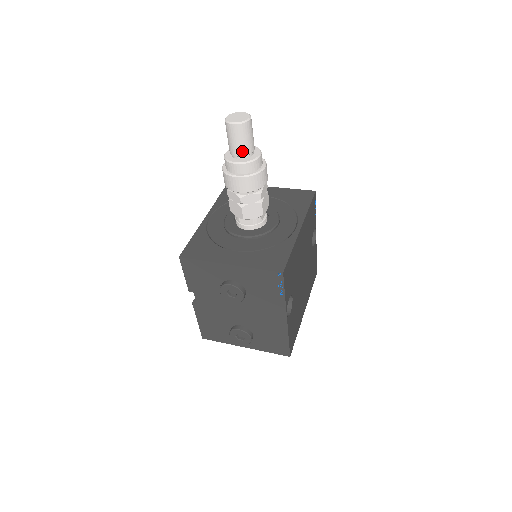
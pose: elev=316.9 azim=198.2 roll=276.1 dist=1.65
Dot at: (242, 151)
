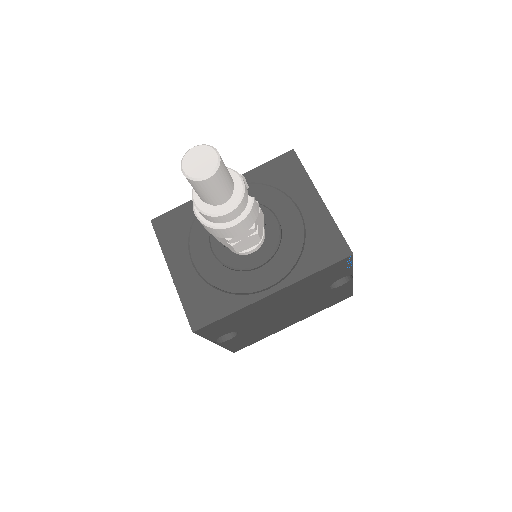
Dot at: (201, 197)
